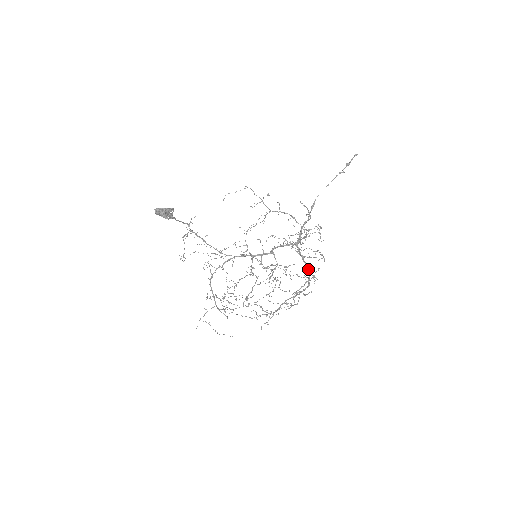
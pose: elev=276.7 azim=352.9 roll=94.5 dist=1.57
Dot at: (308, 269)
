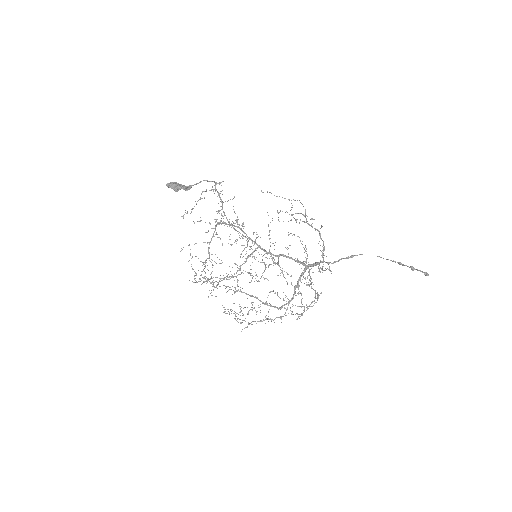
Dot at: (291, 298)
